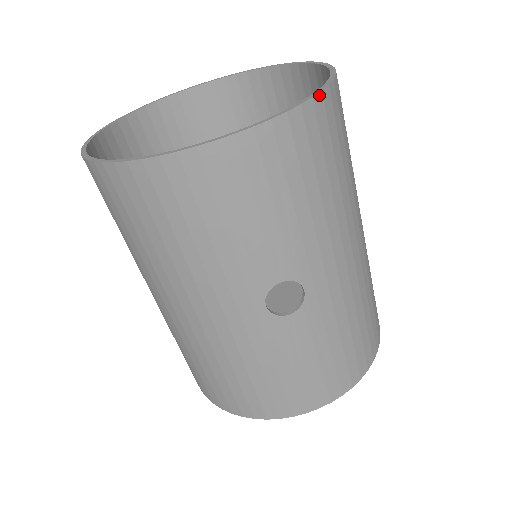
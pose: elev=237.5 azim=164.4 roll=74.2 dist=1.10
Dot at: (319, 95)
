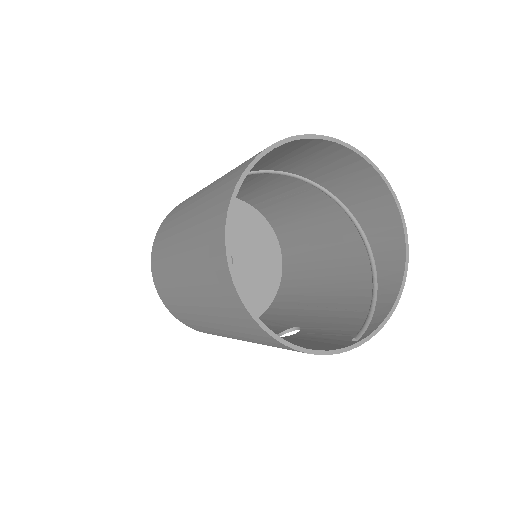
Dot at: (398, 300)
